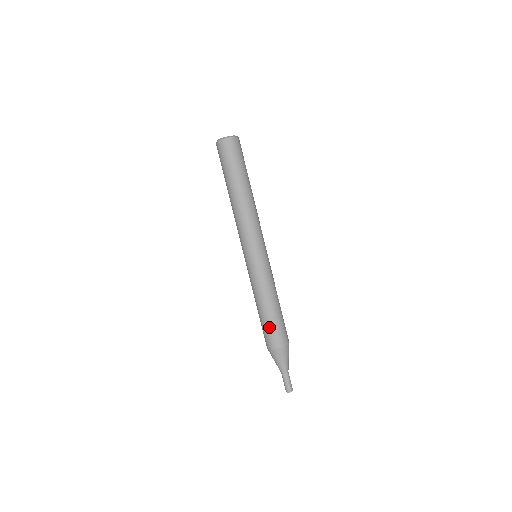
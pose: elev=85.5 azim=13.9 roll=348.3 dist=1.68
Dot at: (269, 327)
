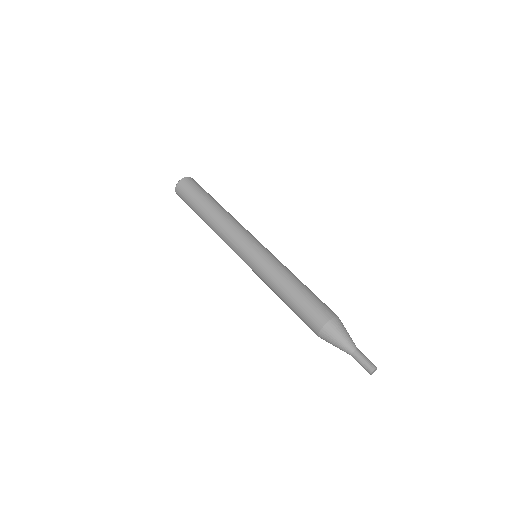
Dot at: (301, 311)
